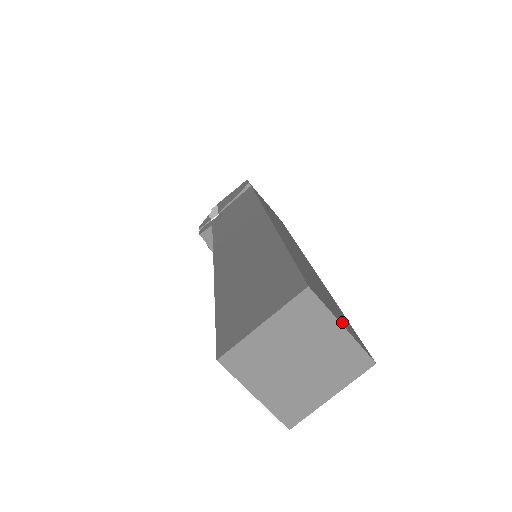
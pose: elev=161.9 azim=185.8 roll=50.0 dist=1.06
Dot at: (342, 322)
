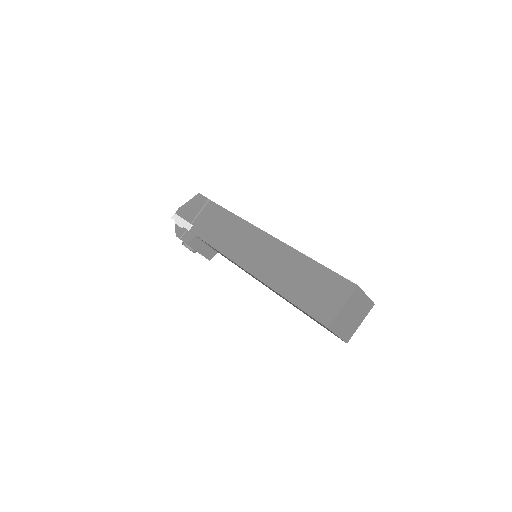
Dot at: occluded
